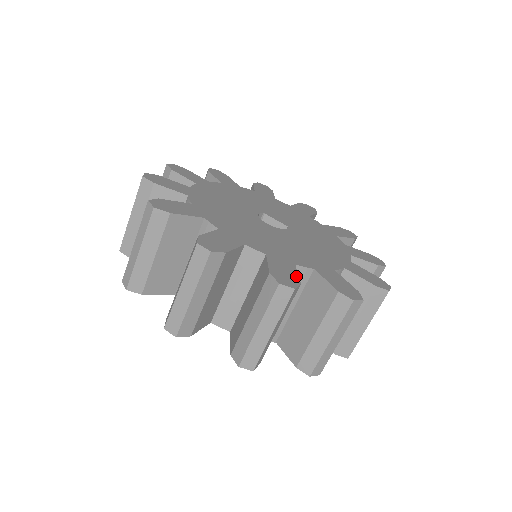
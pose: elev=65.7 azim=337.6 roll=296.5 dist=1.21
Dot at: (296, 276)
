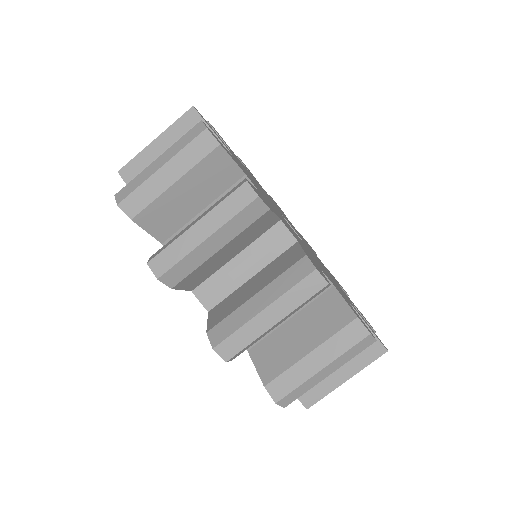
Dot at: occluded
